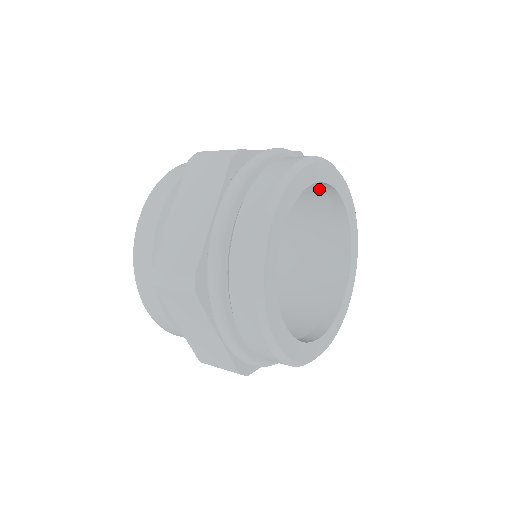
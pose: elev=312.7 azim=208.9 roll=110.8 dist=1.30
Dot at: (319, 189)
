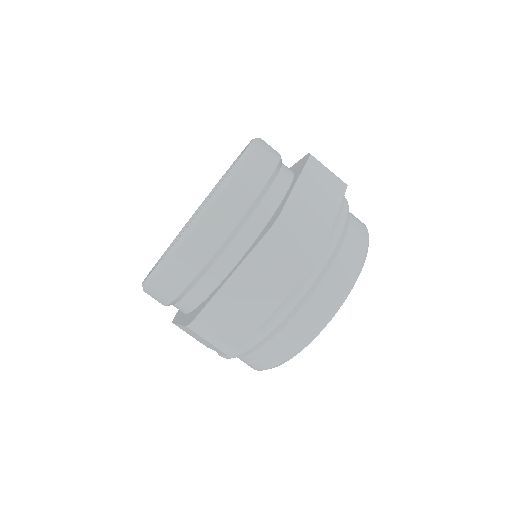
Dot at: occluded
